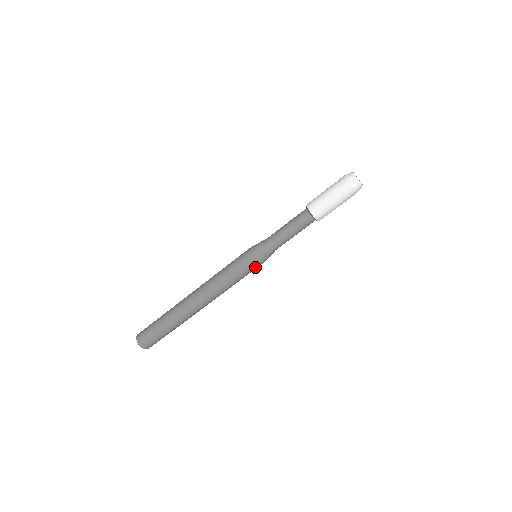
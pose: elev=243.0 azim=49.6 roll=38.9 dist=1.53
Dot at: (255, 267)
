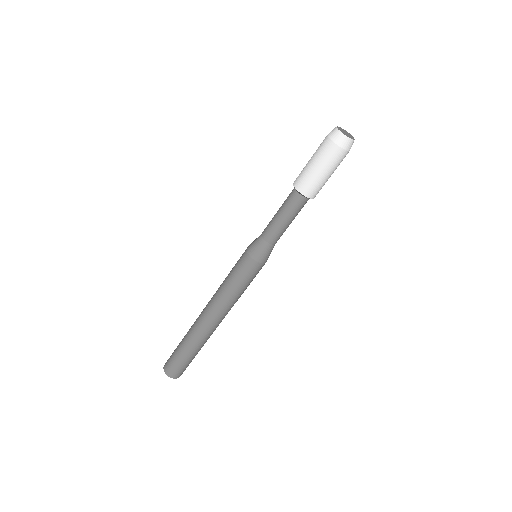
Dot at: (249, 266)
